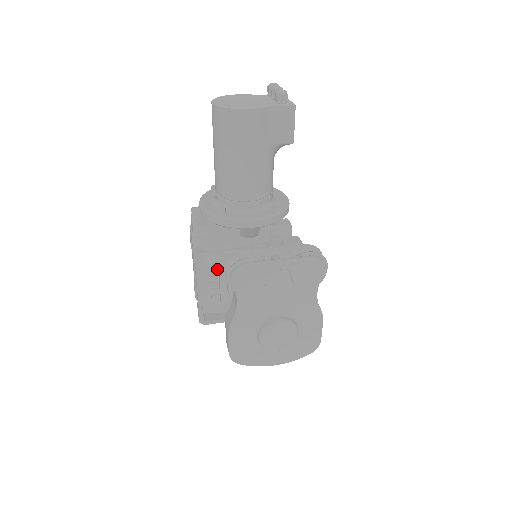
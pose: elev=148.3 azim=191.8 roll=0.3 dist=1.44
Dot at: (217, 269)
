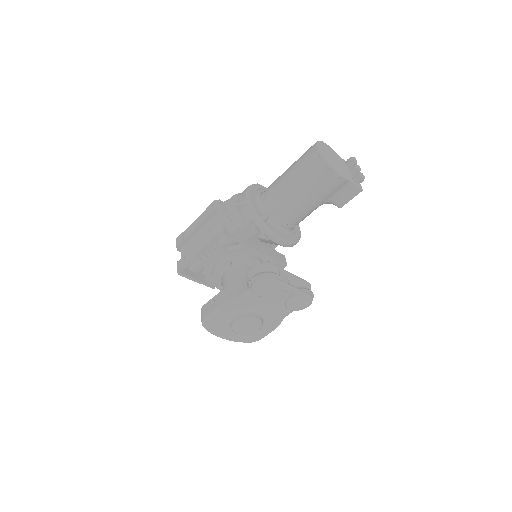
Dot at: (221, 245)
